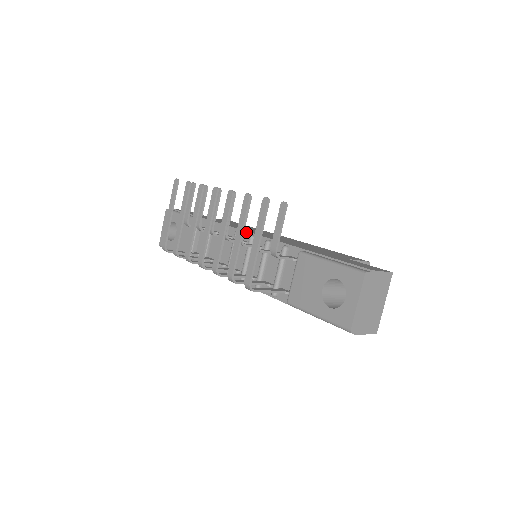
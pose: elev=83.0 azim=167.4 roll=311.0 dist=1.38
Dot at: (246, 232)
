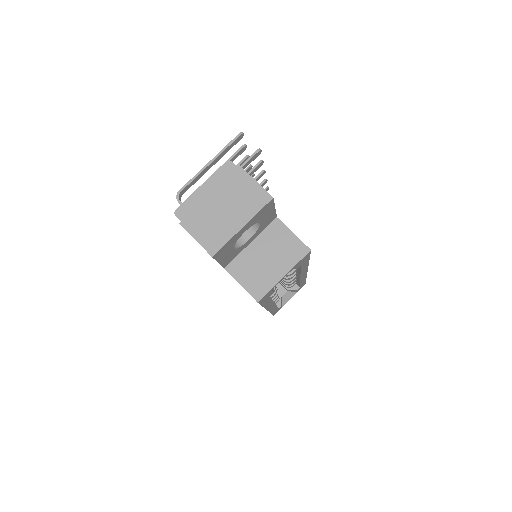
Dot at: occluded
